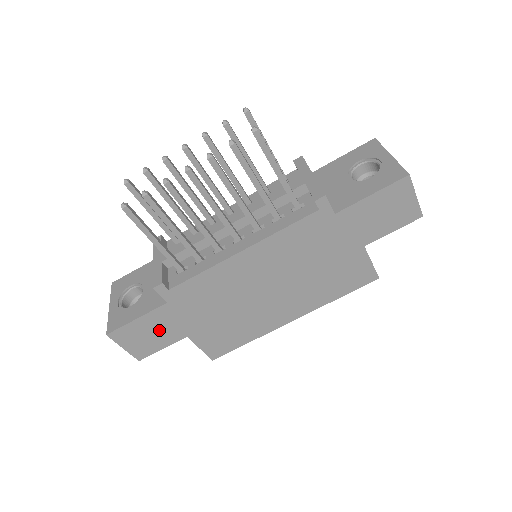
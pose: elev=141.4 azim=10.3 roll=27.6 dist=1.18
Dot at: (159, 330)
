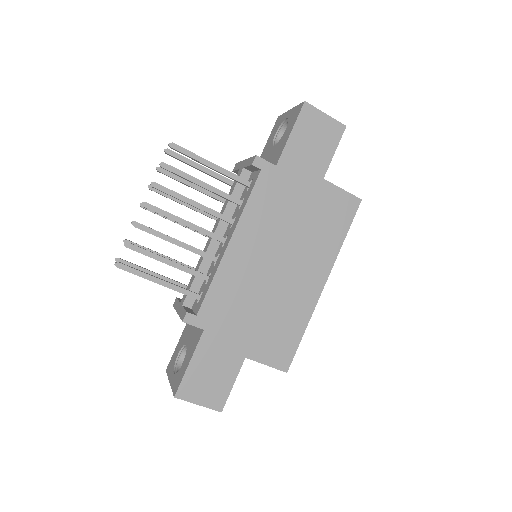
Dot at: (216, 365)
